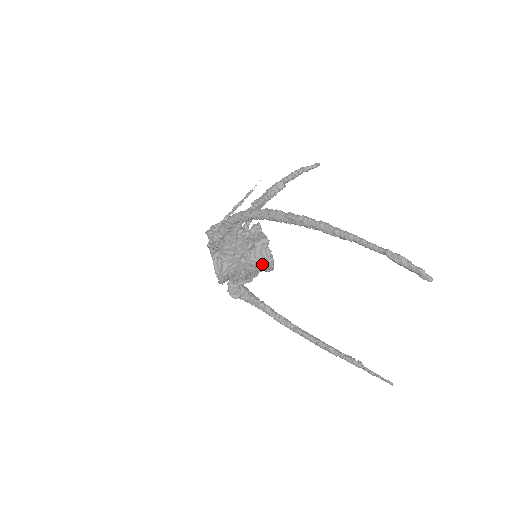
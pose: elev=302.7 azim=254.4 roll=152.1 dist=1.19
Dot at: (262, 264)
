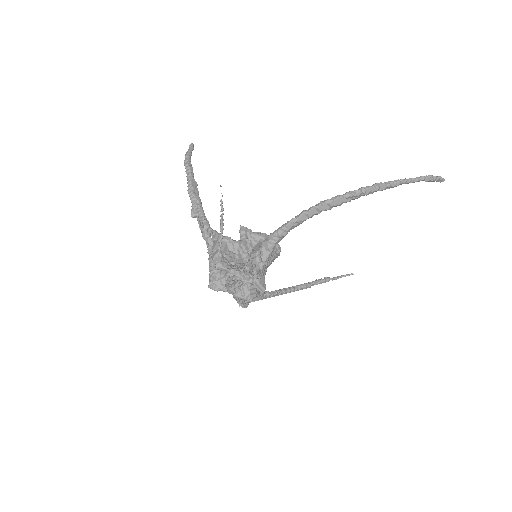
Dot at: (275, 257)
